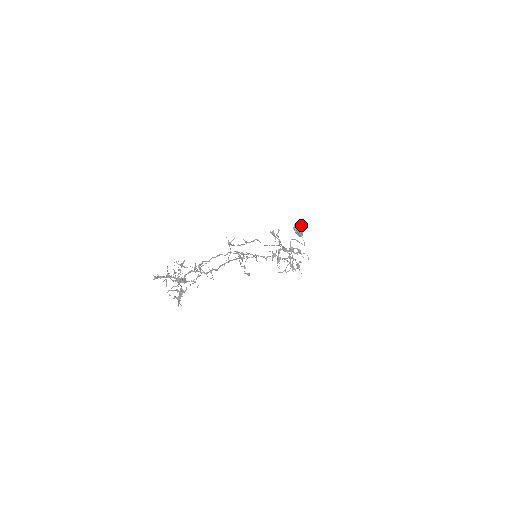
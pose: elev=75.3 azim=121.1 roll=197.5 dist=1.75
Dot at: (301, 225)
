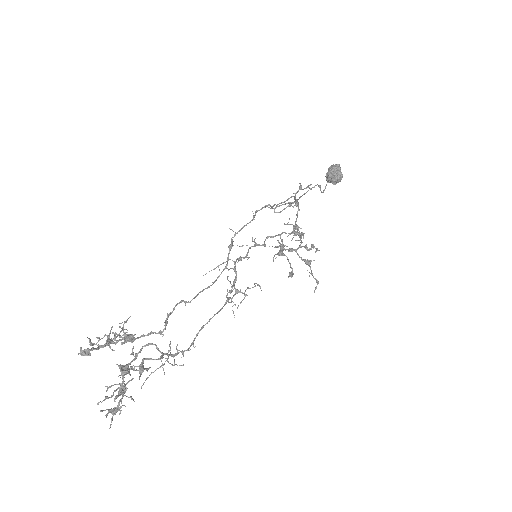
Dot at: (341, 179)
